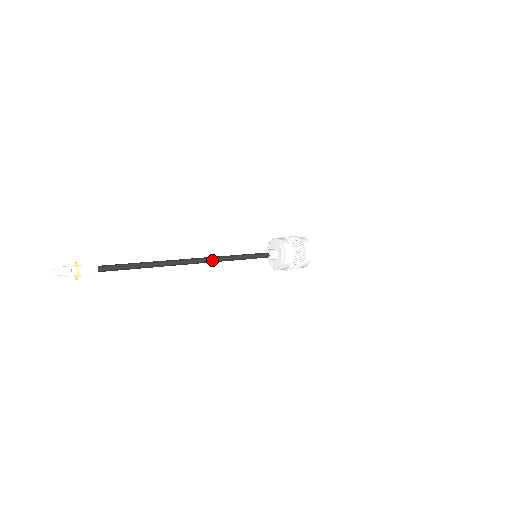
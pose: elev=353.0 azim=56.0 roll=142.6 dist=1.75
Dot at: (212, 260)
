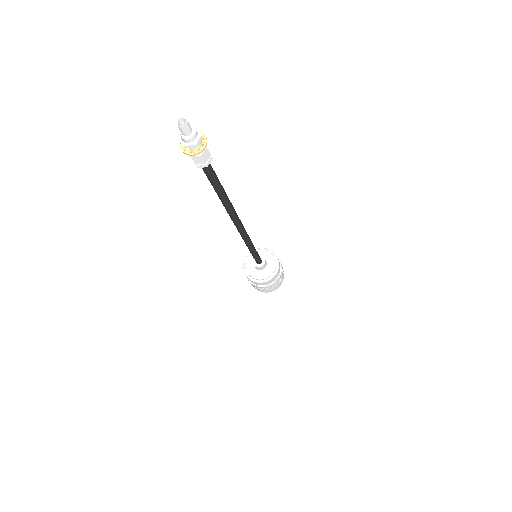
Dot at: (247, 234)
